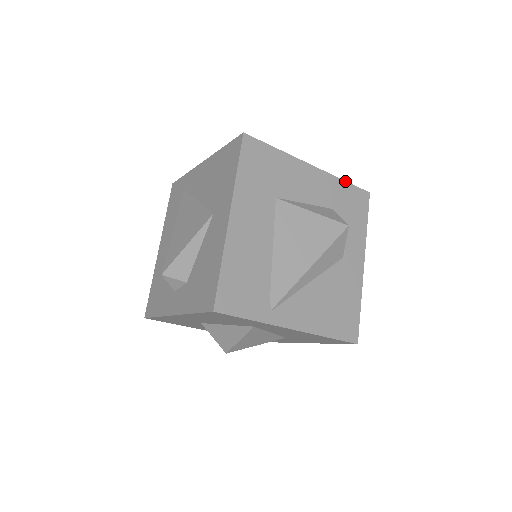
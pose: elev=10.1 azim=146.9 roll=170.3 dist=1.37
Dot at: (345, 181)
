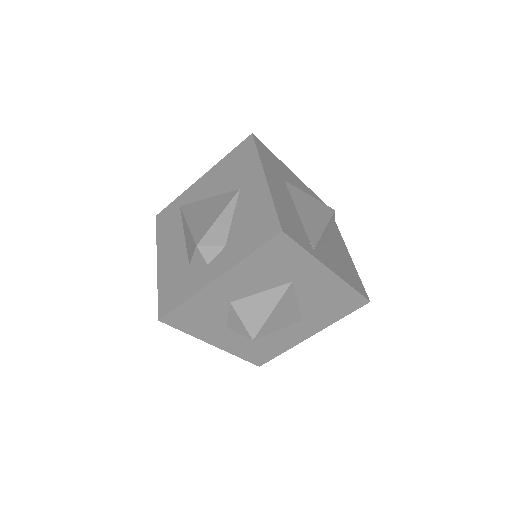
Dot at: (314, 193)
